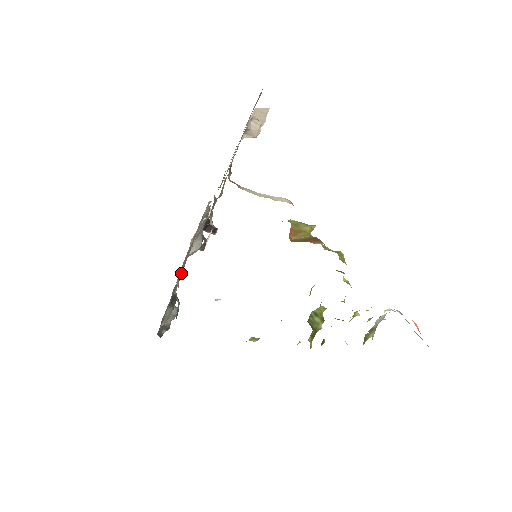
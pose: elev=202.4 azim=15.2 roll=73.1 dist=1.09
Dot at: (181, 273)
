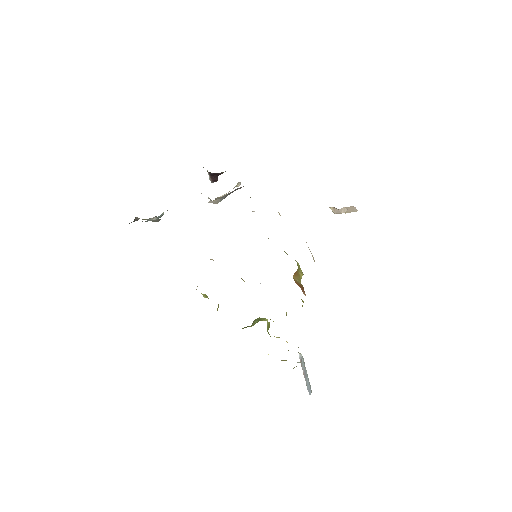
Dot at: occluded
